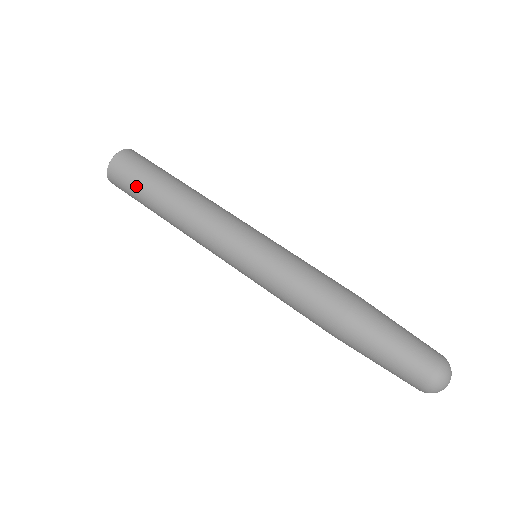
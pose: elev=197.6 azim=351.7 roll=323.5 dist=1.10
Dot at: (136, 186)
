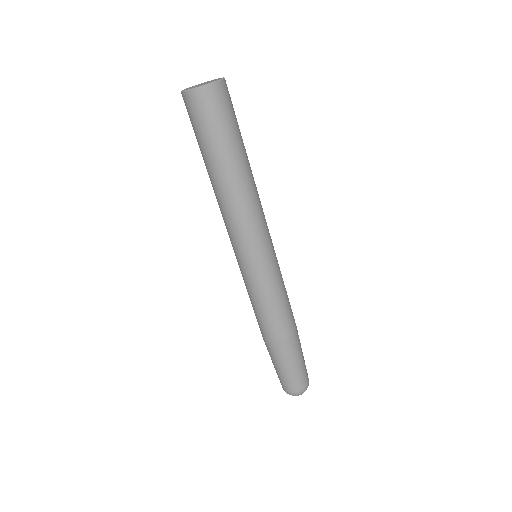
Dot at: (214, 133)
